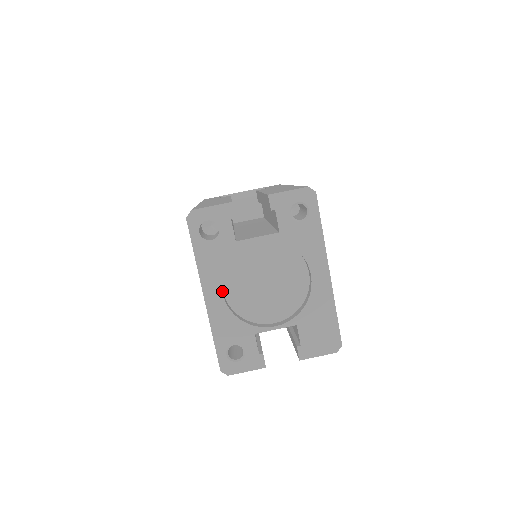
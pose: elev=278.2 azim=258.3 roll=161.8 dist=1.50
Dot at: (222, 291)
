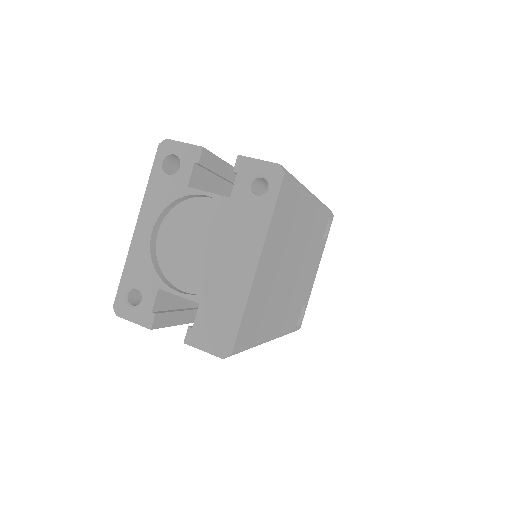
Dot at: (153, 229)
